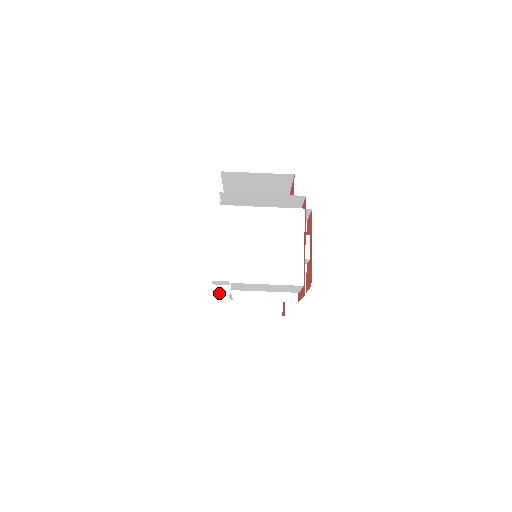
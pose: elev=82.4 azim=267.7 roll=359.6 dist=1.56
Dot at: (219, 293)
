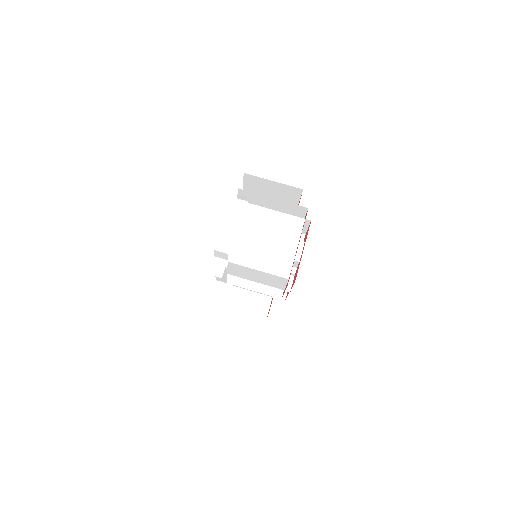
Dot at: (217, 264)
